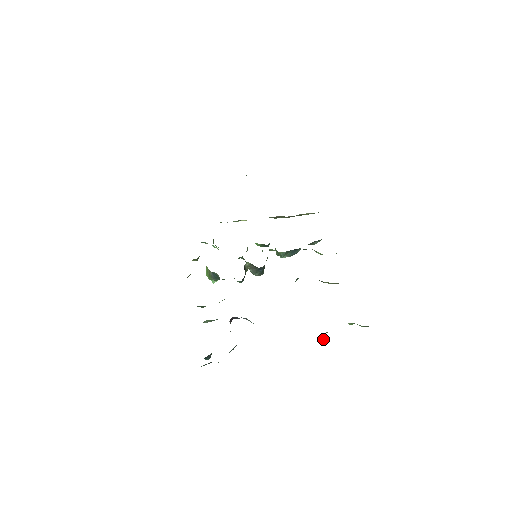
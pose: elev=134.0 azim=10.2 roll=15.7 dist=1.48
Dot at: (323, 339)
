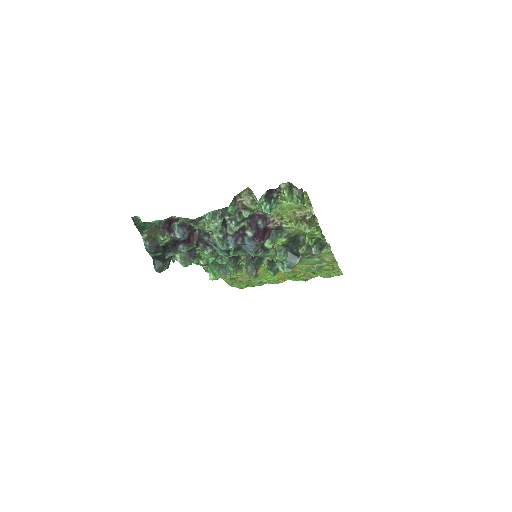
Dot at: (254, 196)
